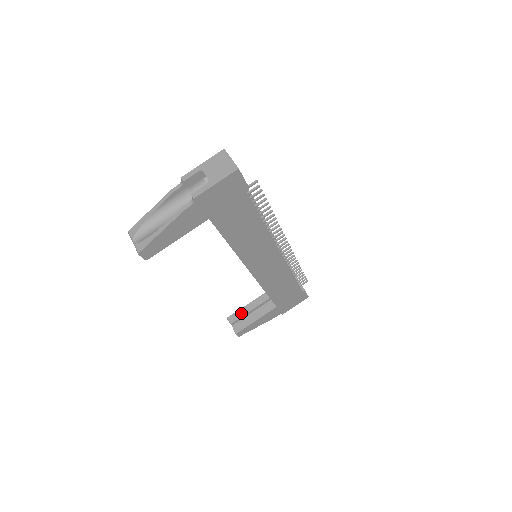
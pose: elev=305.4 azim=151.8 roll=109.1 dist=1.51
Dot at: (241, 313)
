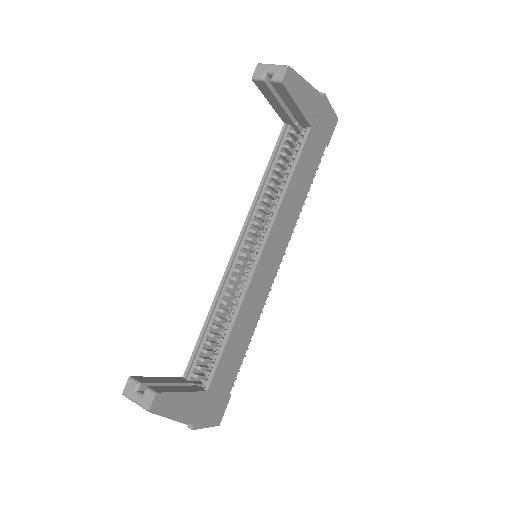
Dot at: (154, 379)
